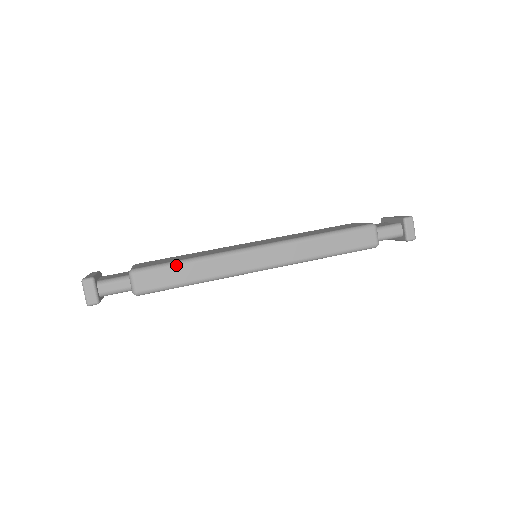
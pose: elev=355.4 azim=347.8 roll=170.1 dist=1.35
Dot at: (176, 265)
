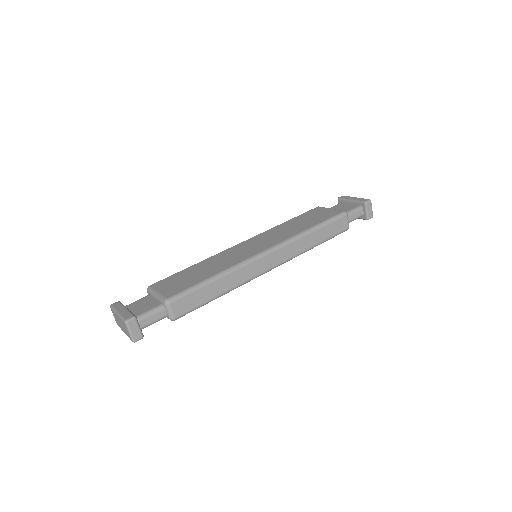
Dot at: (204, 286)
